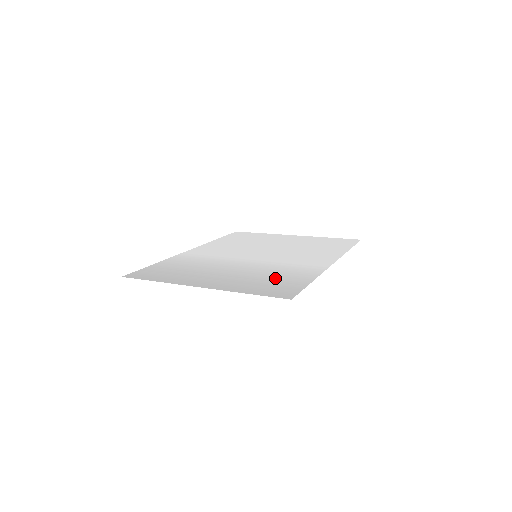
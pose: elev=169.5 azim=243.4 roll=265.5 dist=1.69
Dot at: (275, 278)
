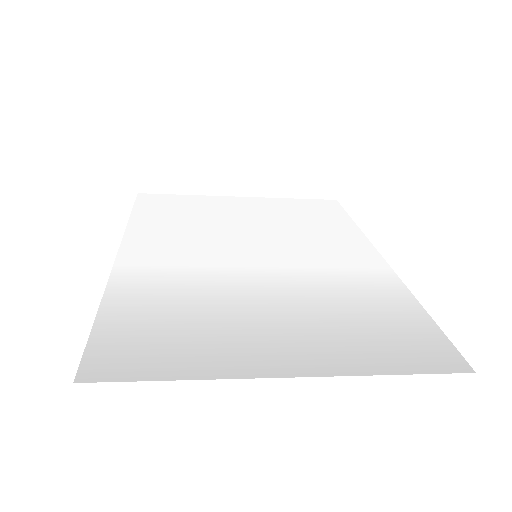
Dot at: (369, 314)
